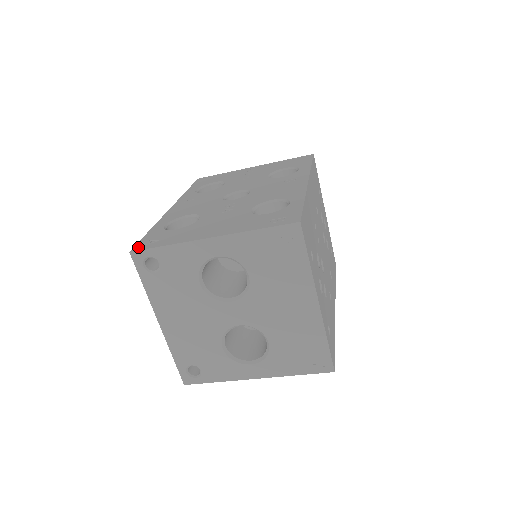
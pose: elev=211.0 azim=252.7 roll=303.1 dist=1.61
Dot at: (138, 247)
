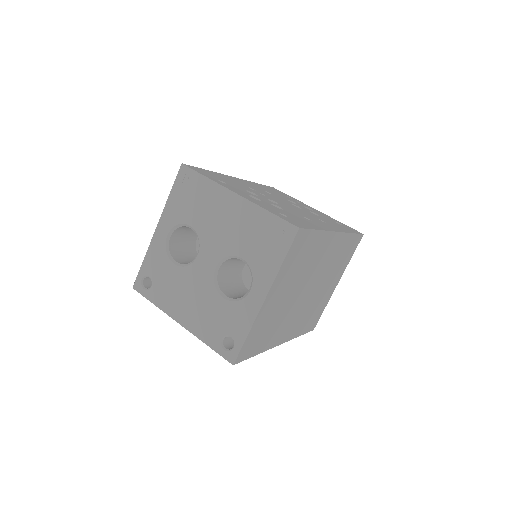
Dot at: occluded
